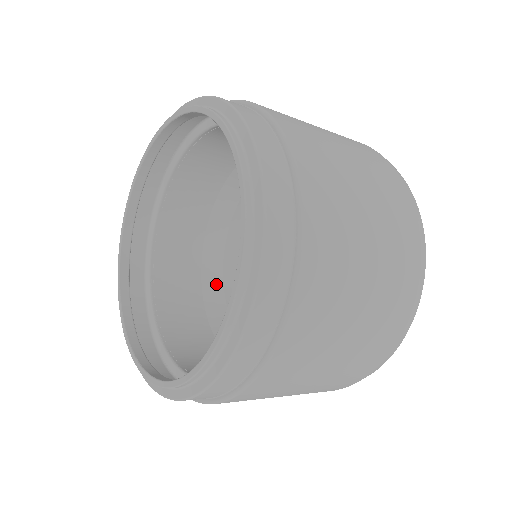
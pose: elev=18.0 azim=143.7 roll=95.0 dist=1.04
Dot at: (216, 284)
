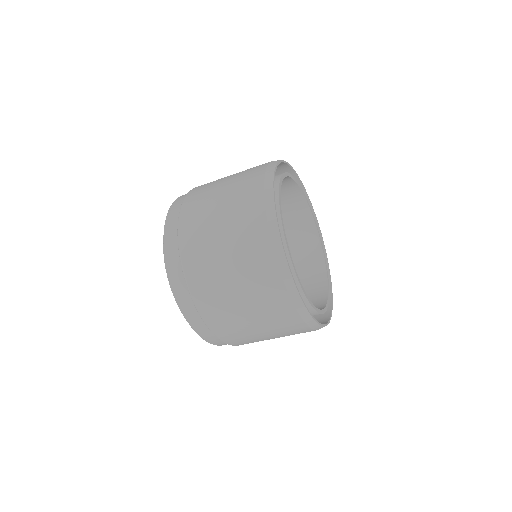
Dot at: occluded
